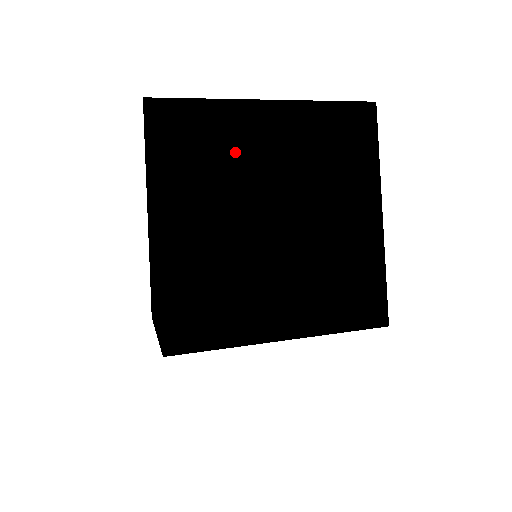
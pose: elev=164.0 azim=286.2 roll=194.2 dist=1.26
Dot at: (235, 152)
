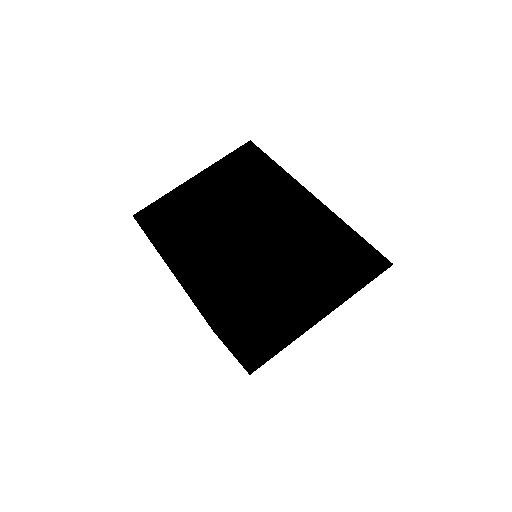
Dot at: occluded
